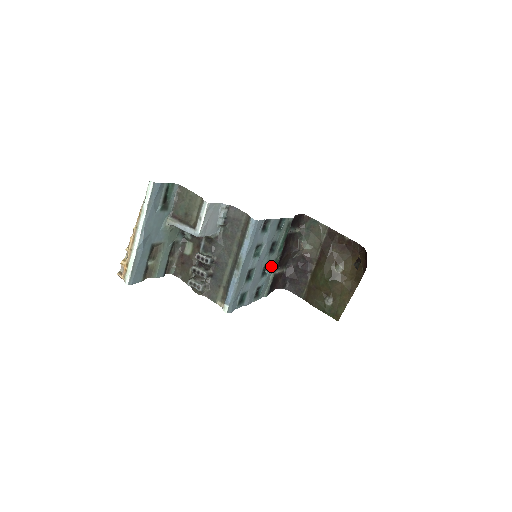
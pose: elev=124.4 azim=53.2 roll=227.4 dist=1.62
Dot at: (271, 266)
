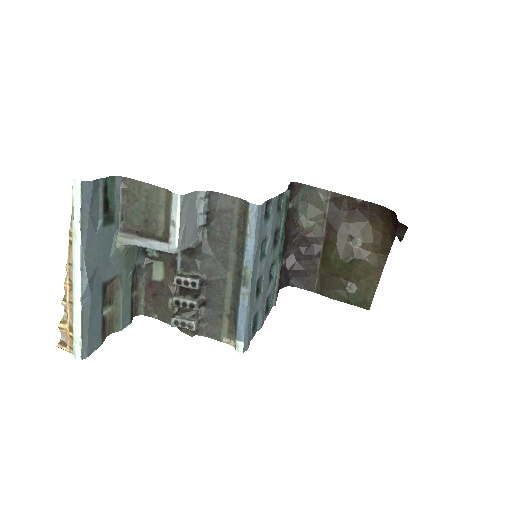
Dot at: (276, 264)
